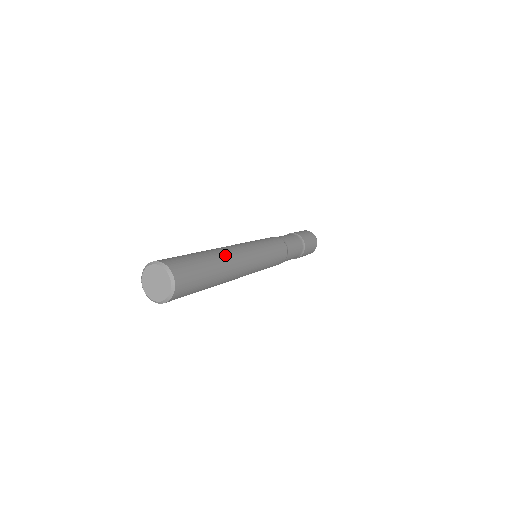
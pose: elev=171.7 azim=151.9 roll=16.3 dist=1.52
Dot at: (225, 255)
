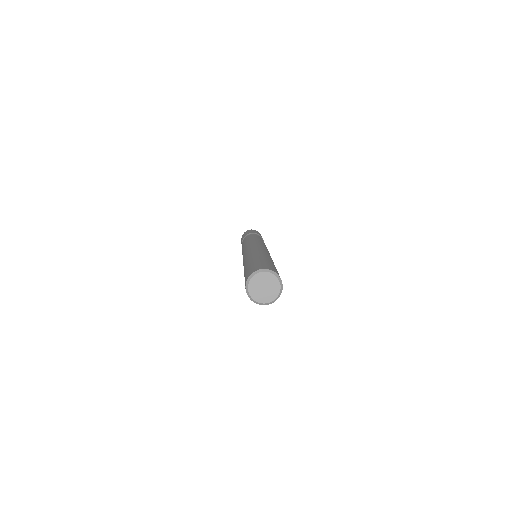
Dot at: (264, 254)
